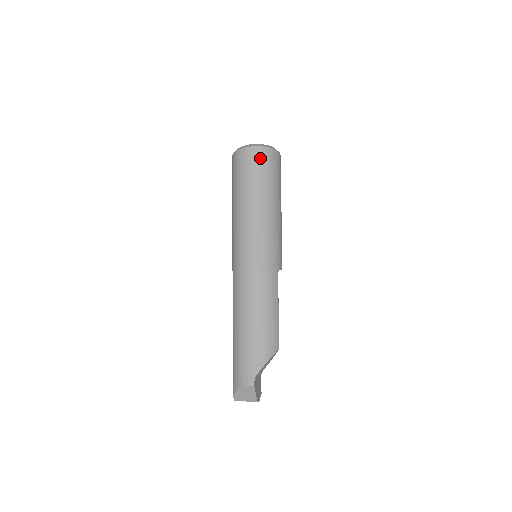
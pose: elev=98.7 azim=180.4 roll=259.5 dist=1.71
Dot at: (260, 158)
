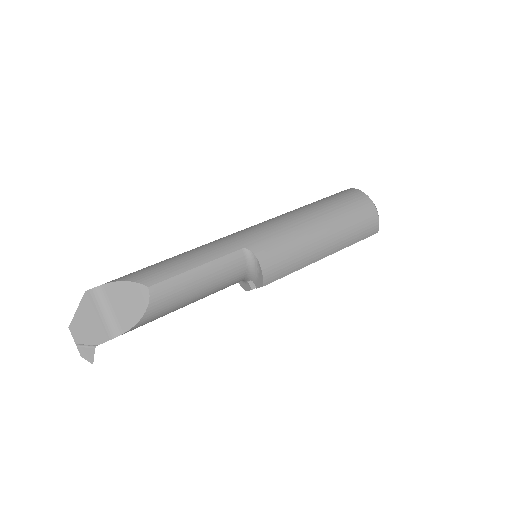
Dot at: (342, 192)
